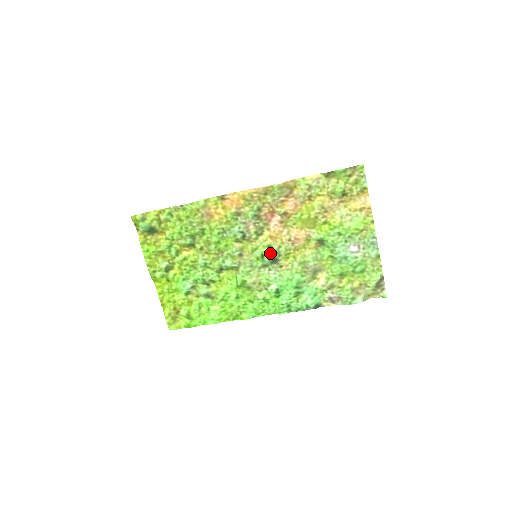
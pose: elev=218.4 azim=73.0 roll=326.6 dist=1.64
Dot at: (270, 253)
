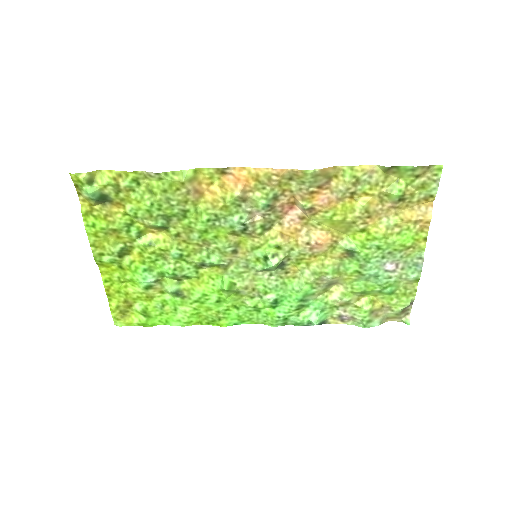
Dot at: (277, 256)
